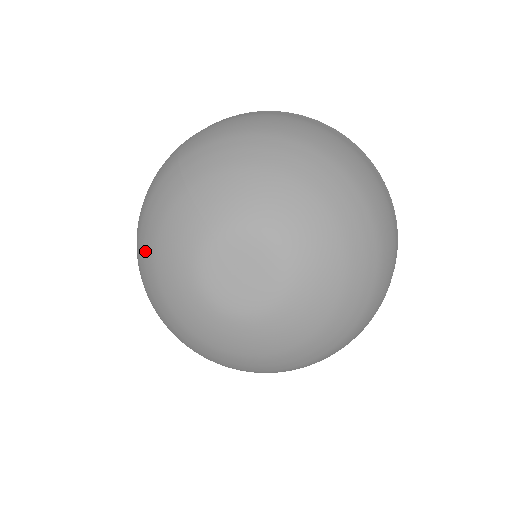
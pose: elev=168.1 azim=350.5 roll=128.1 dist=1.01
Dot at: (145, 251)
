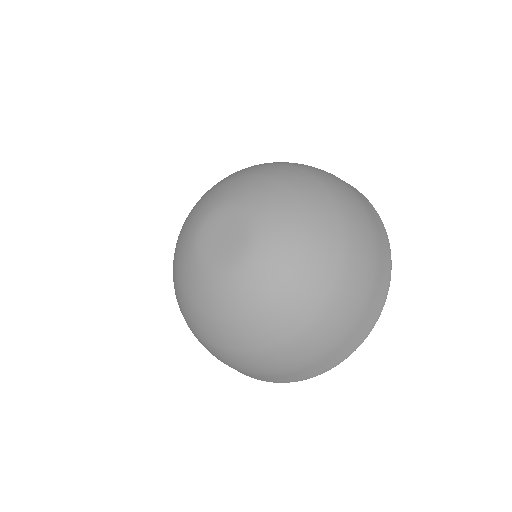
Dot at: (179, 298)
